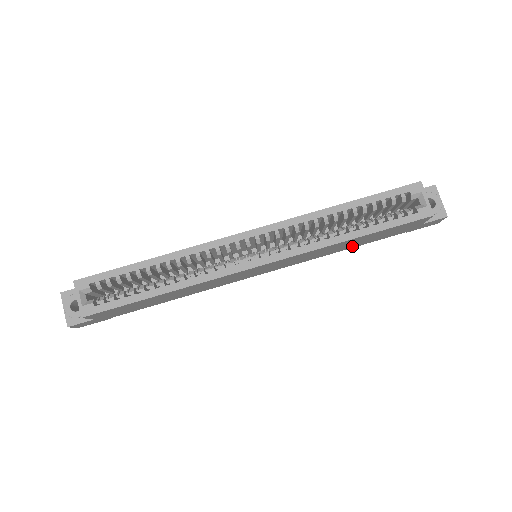
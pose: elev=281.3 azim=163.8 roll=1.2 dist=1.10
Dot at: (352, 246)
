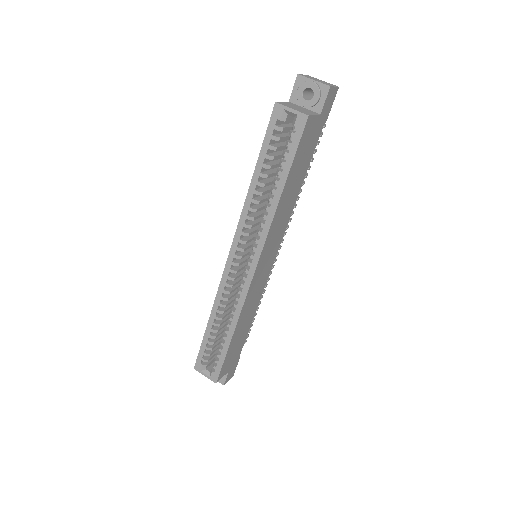
Dot at: (300, 181)
